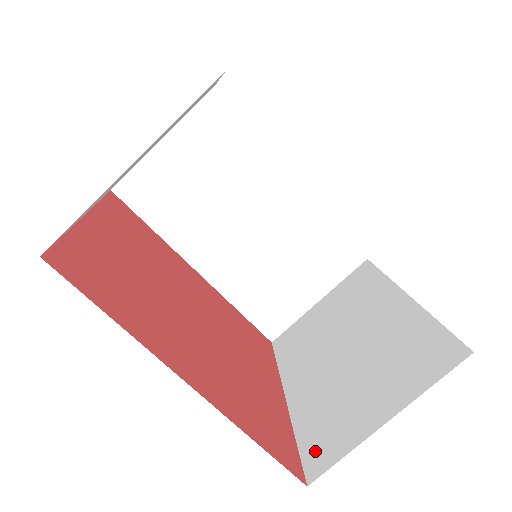
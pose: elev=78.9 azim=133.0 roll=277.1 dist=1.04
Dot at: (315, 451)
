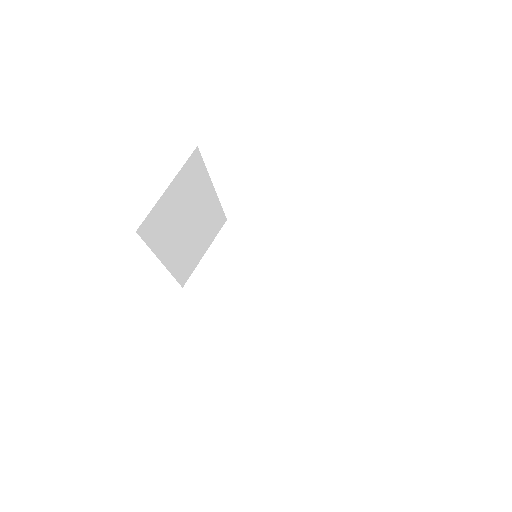
Dot at: occluded
